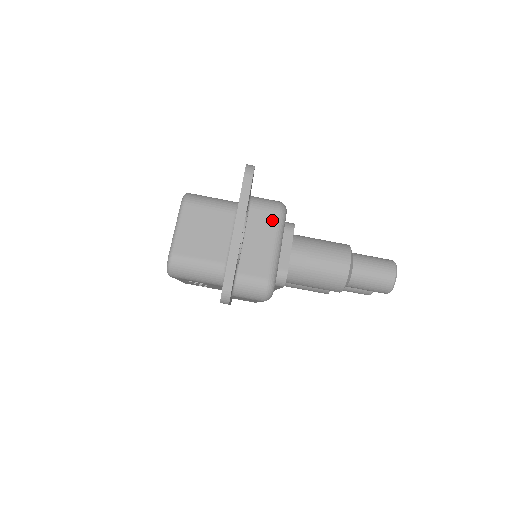
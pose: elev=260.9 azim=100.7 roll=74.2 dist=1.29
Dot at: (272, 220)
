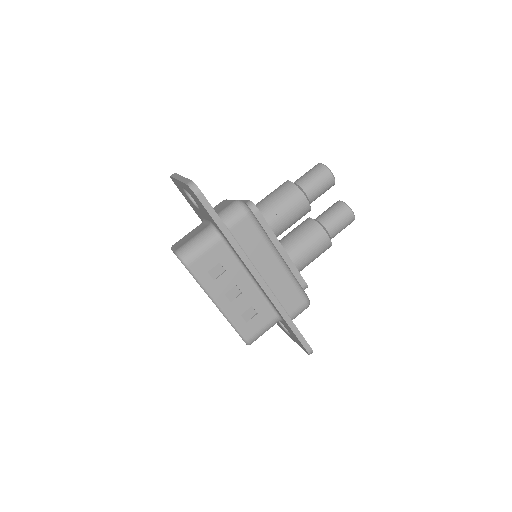
Dot at: (221, 203)
